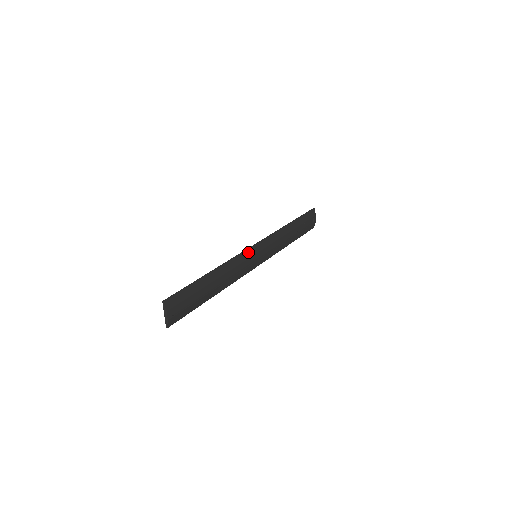
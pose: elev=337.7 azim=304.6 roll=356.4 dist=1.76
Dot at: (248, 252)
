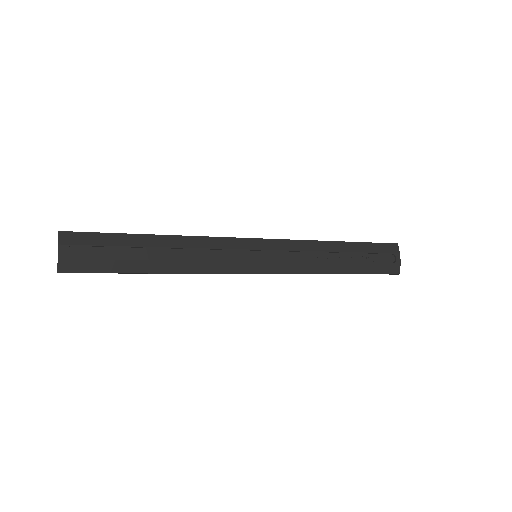
Dot at: (238, 241)
